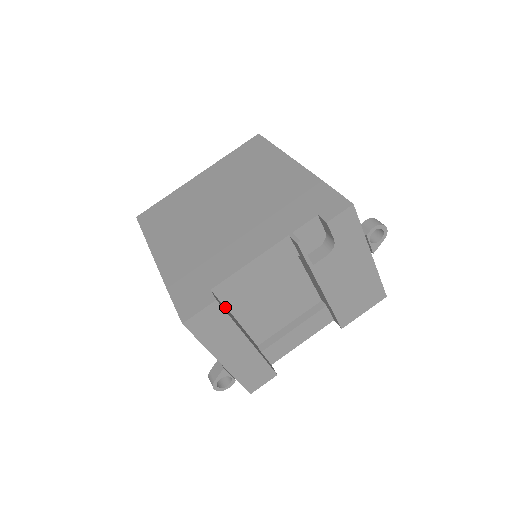
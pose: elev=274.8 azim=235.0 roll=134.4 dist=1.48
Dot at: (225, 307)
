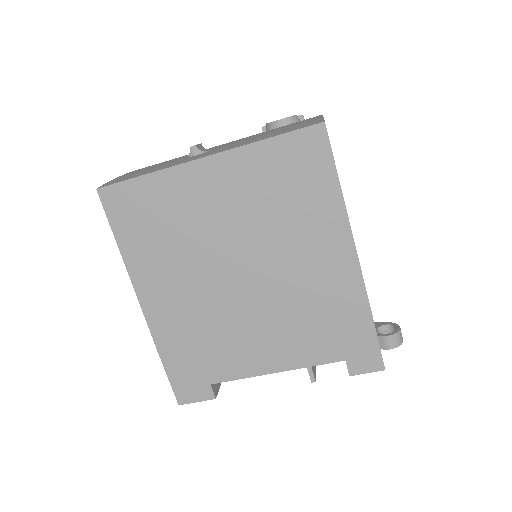
Dot at: occluded
